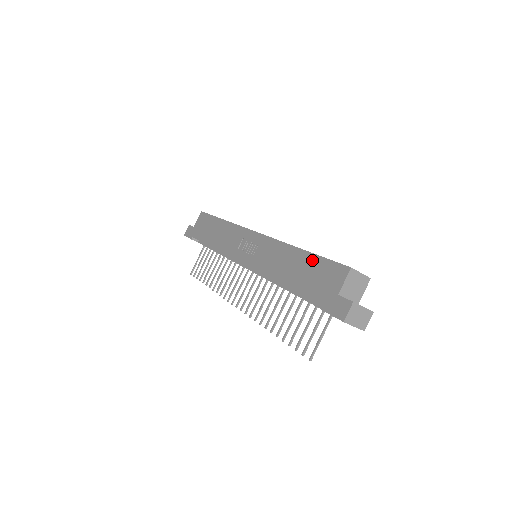
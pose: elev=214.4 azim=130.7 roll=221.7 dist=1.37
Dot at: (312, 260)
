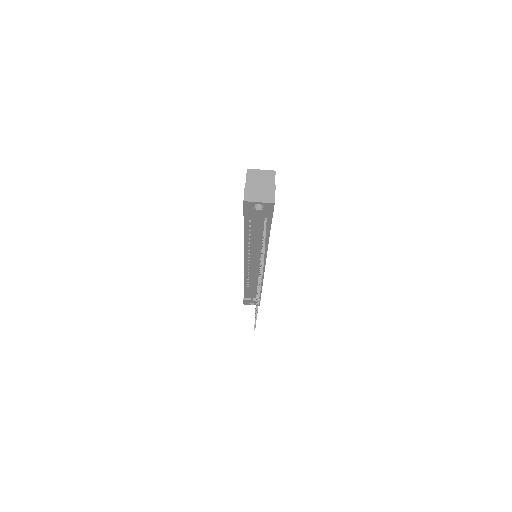
Dot at: occluded
